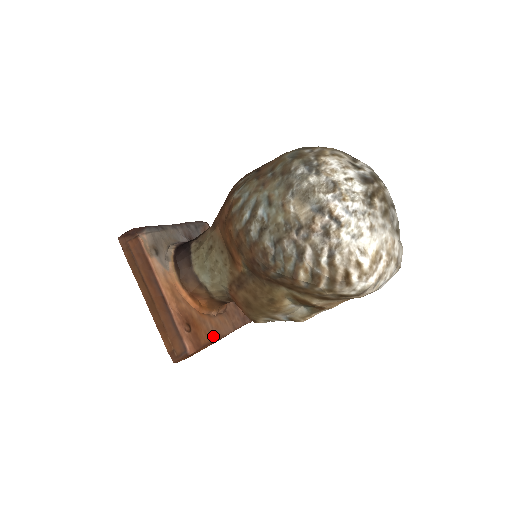
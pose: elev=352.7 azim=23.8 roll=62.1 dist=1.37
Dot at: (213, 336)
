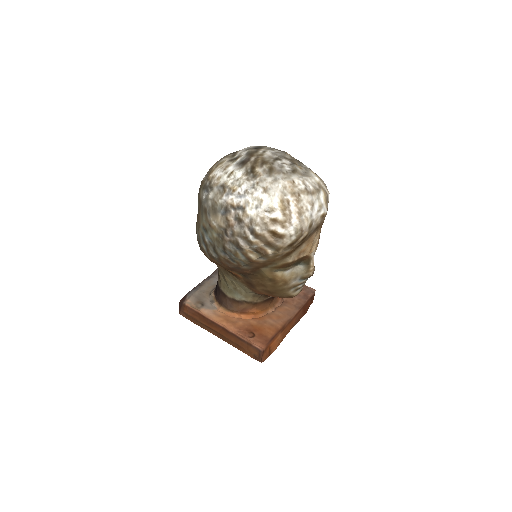
Dot at: (279, 326)
